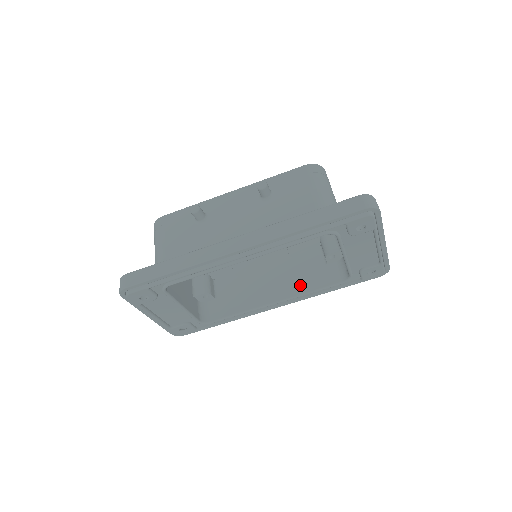
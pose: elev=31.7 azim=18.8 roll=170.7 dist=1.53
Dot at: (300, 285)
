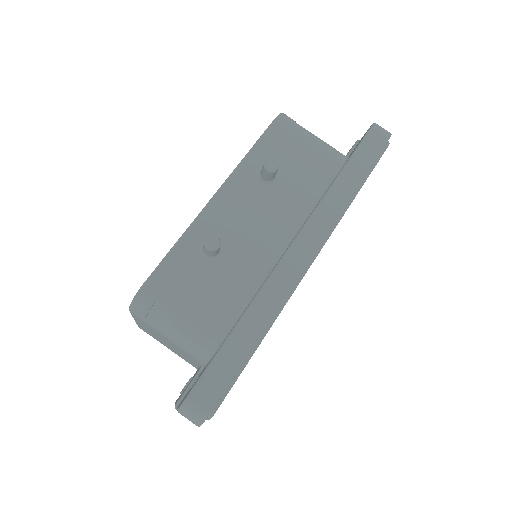
Dot at: occluded
